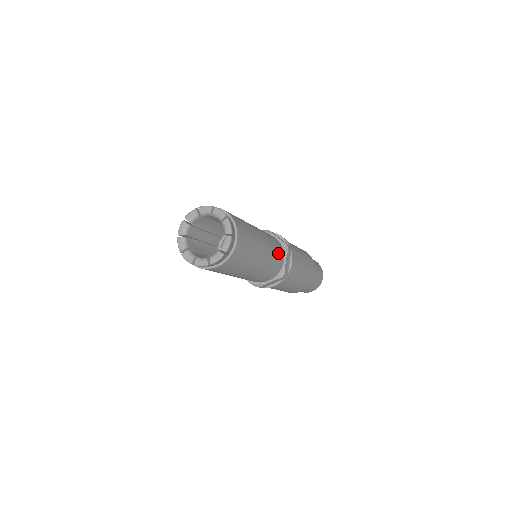
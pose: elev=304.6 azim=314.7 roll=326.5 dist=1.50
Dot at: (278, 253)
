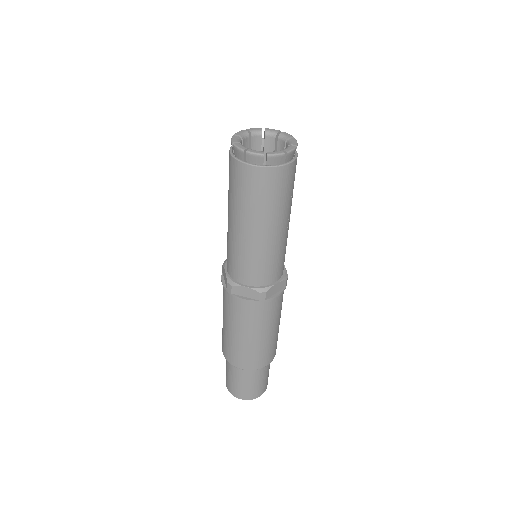
Dot at: occluded
